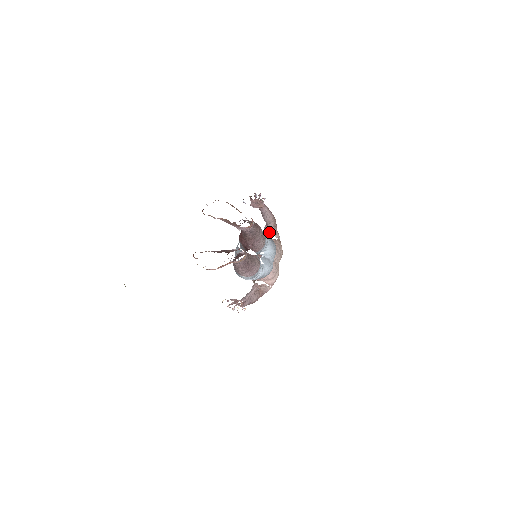
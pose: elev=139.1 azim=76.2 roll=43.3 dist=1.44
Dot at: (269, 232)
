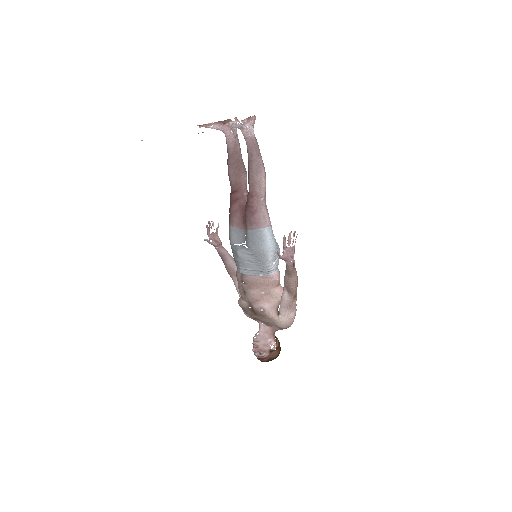
Dot at: occluded
